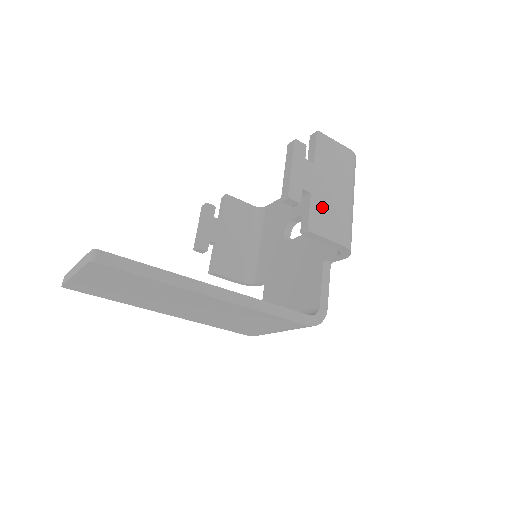
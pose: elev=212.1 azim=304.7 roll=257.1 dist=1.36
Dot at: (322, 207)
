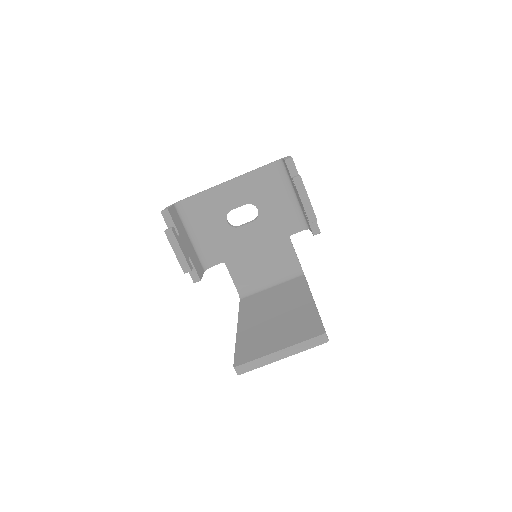
Dot at: occluded
